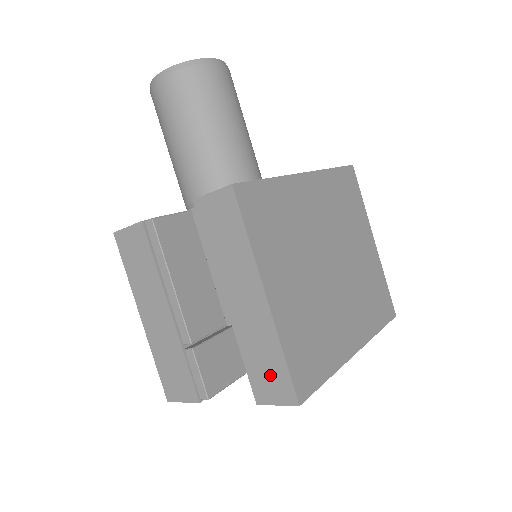
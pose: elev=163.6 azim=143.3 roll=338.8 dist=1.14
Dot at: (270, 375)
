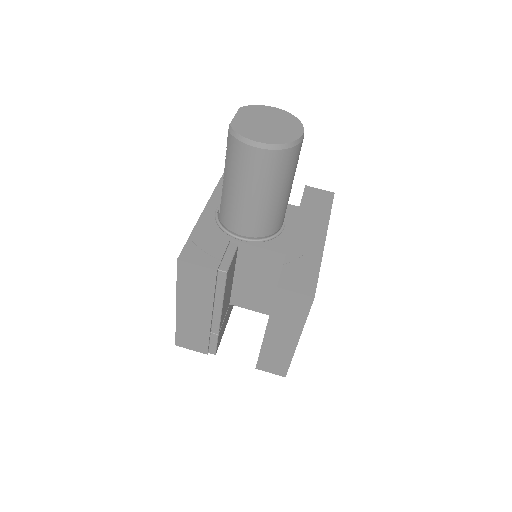
Dot at: (275, 364)
